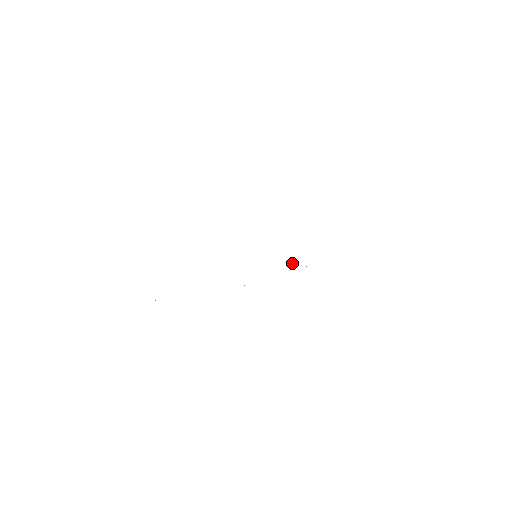
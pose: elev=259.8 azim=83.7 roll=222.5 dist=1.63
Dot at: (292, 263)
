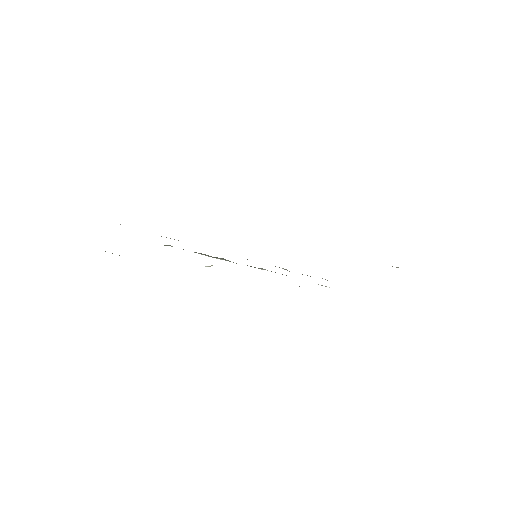
Dot at: (282, 268)
